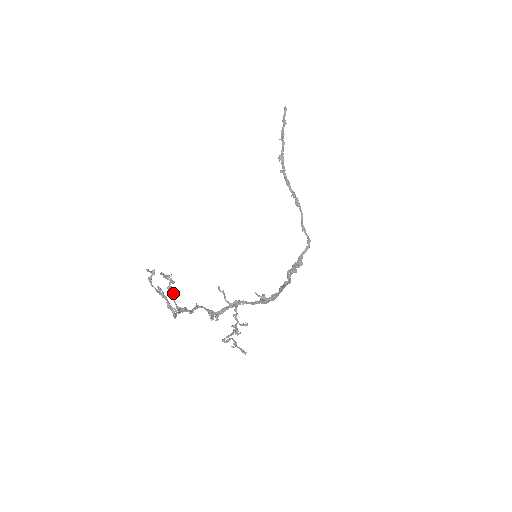
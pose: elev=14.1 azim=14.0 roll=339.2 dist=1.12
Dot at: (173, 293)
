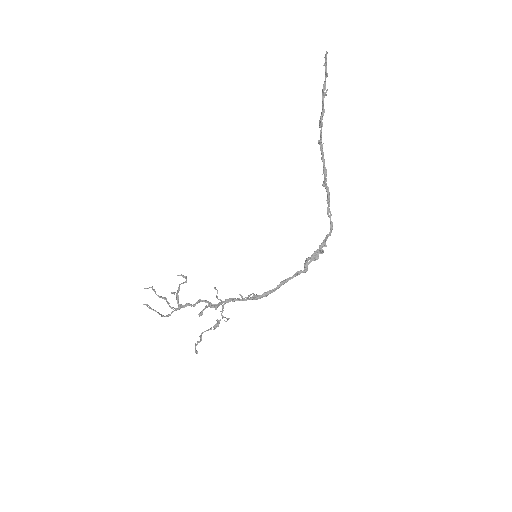
Dot at: occluded
